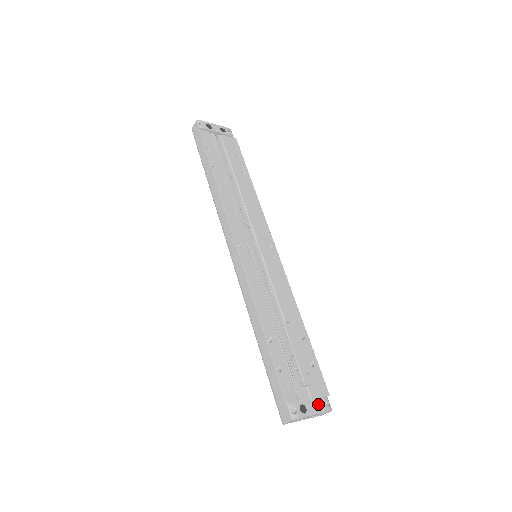
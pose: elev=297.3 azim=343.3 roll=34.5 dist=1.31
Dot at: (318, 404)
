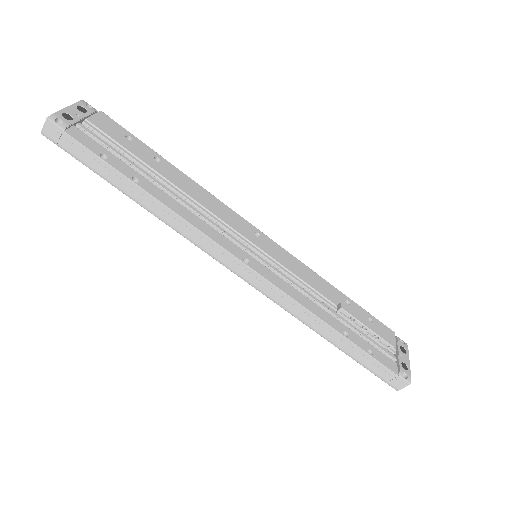
Dot at: (402, 350)
